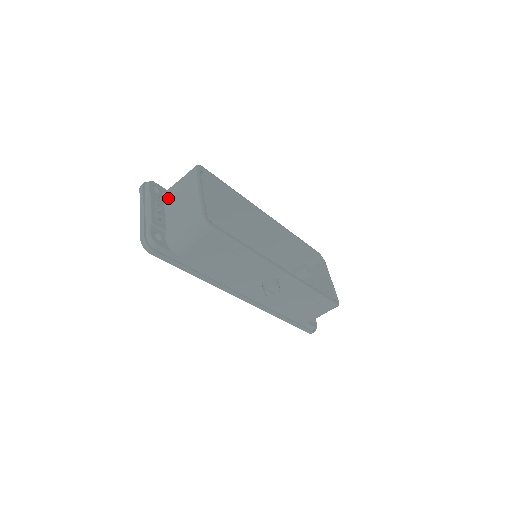
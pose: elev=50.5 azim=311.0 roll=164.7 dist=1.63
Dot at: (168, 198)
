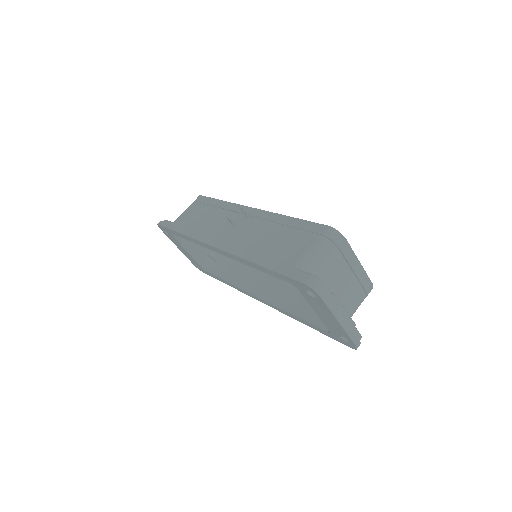
Dot at: occluded
